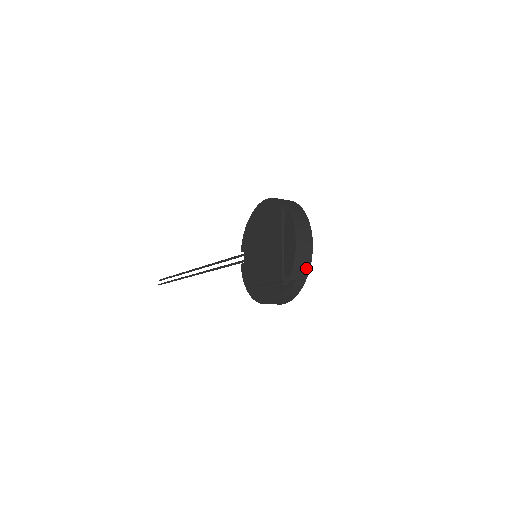
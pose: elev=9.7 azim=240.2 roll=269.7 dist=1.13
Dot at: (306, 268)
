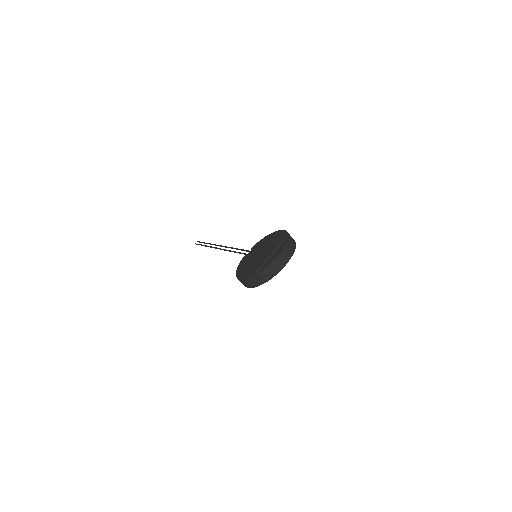
Dot at: (272, 275)
